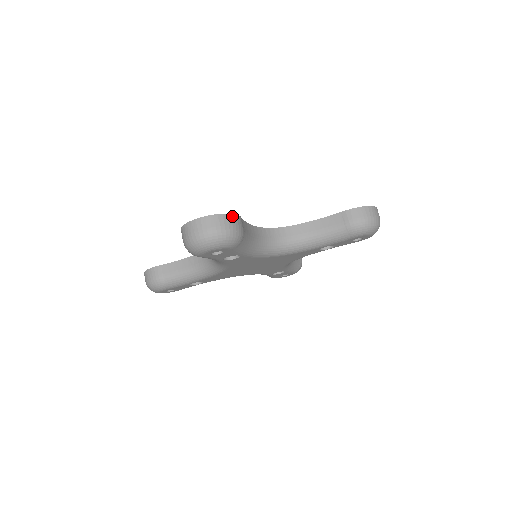
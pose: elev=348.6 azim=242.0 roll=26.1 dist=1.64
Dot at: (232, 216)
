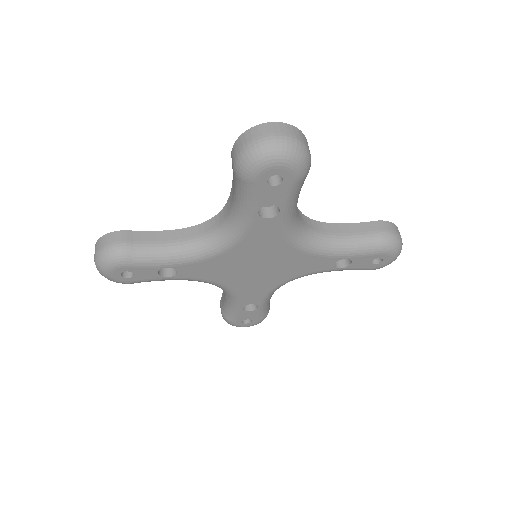
Dot at: (307, 142)
